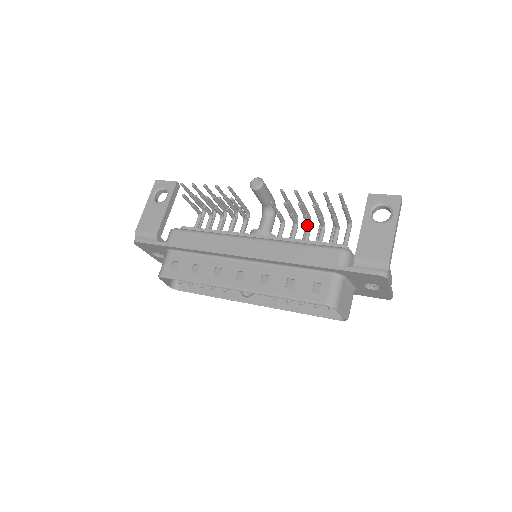
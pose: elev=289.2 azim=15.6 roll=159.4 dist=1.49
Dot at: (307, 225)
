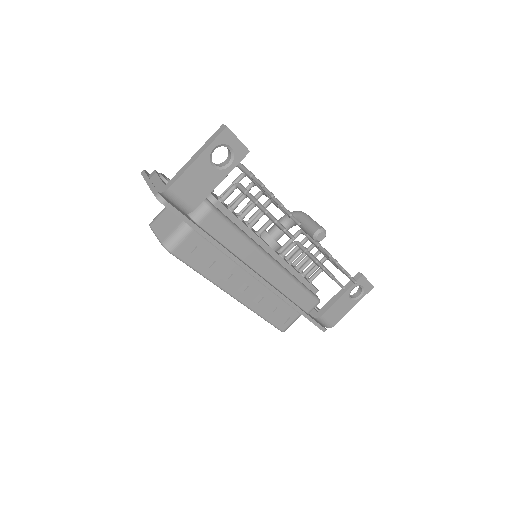
Dot at: (309, 258)
